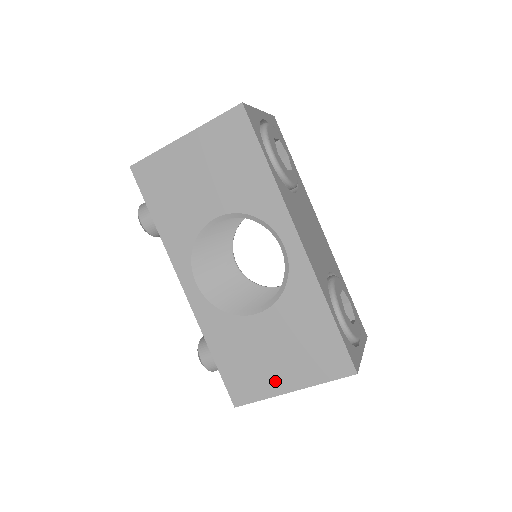
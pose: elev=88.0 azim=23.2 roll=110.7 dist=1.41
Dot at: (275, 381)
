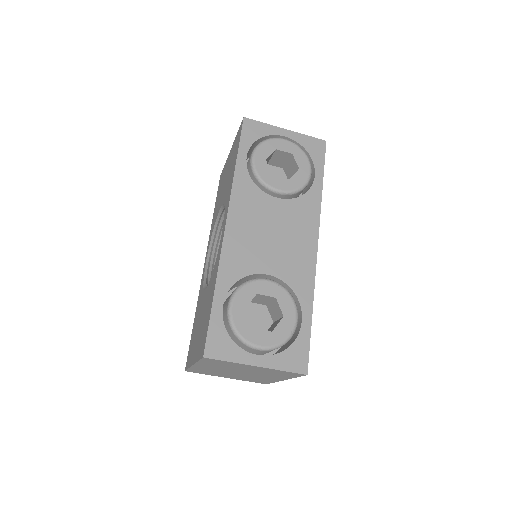
Dot at: occluded
